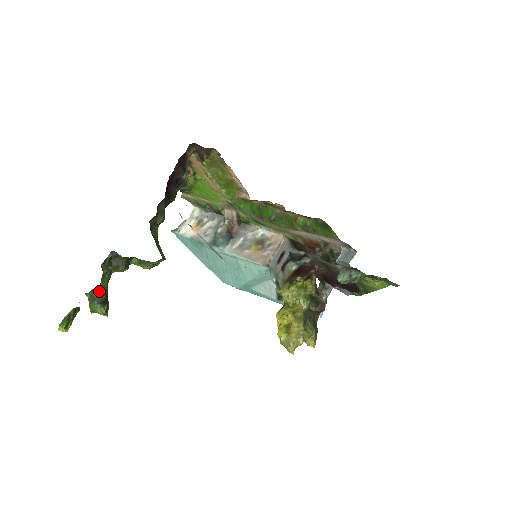
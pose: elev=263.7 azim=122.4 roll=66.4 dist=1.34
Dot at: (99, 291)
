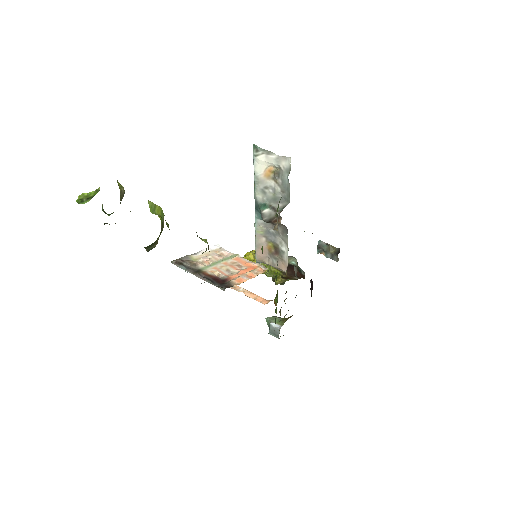
Dot at: occluded
